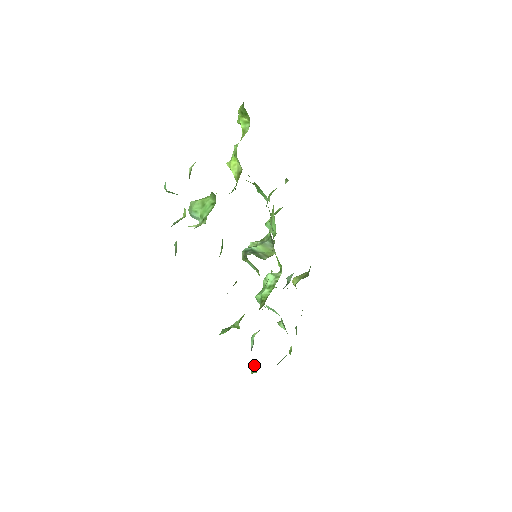
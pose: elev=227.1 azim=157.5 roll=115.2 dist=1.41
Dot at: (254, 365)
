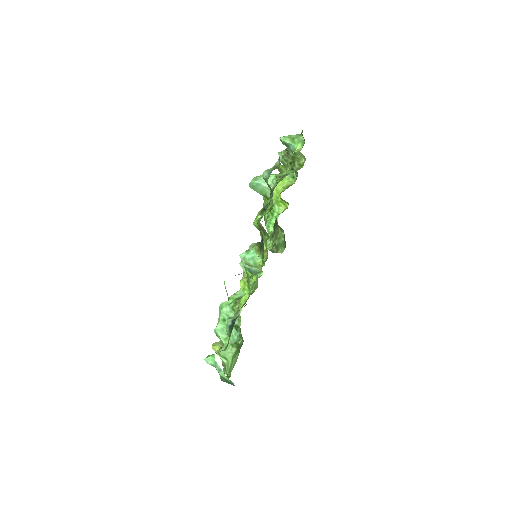
Dot at: occluded
